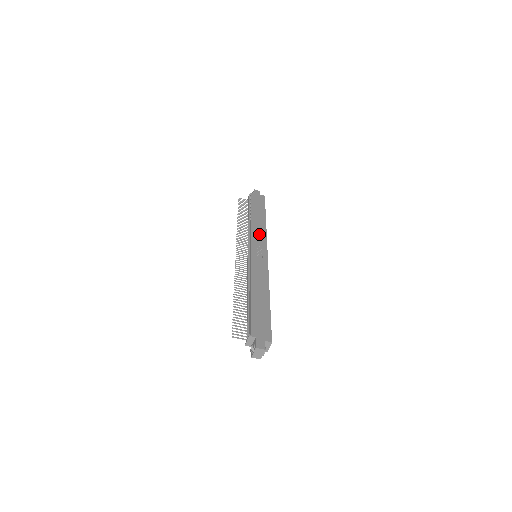
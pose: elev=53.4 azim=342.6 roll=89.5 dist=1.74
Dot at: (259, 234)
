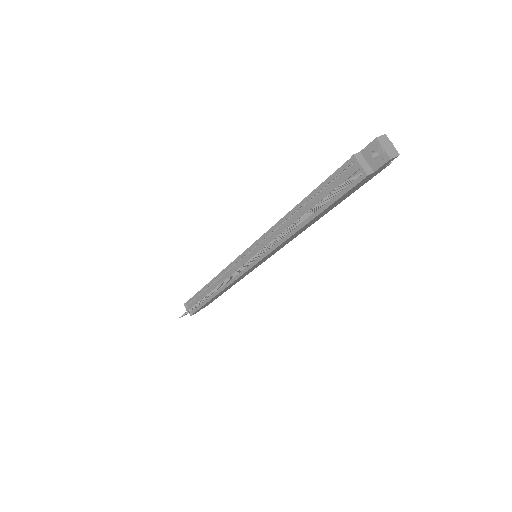
Dot at: occluded
